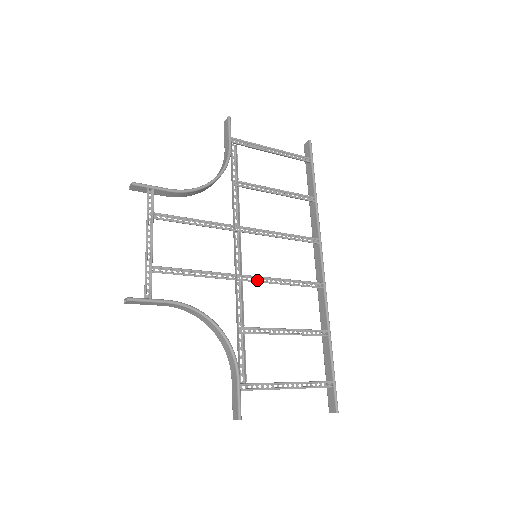
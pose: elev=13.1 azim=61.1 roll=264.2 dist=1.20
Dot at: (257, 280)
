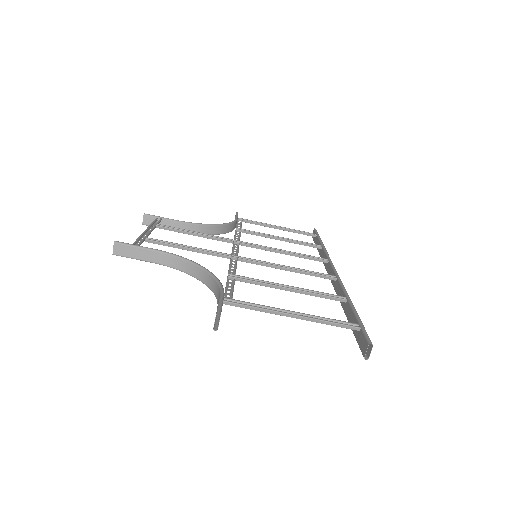
Dot at: occluded
